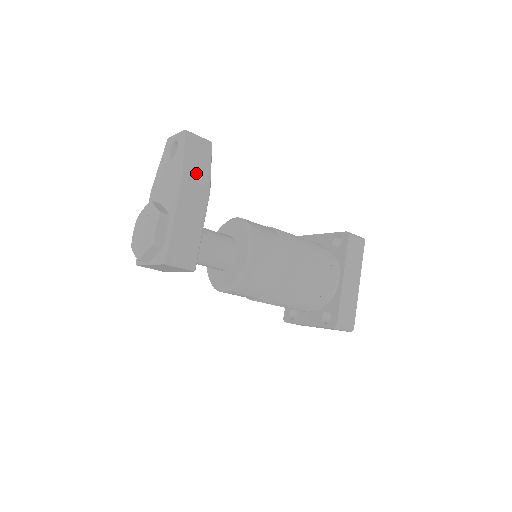
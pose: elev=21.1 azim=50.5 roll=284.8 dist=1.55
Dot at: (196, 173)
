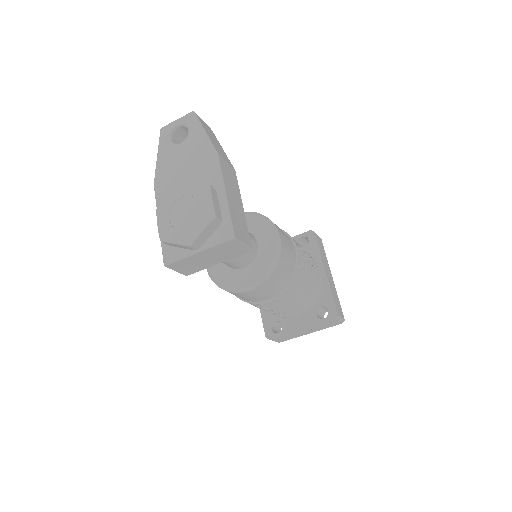
Dot at: (220, 151)
